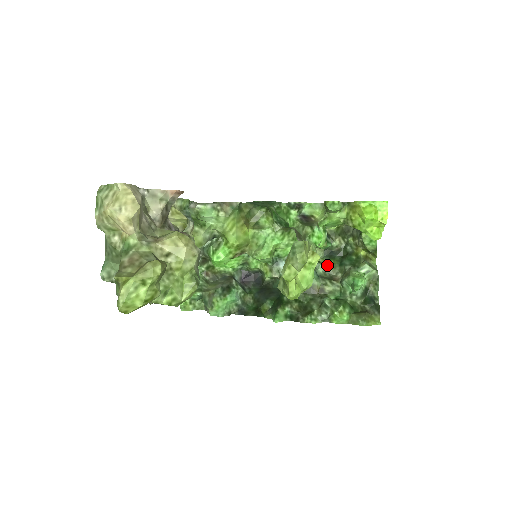
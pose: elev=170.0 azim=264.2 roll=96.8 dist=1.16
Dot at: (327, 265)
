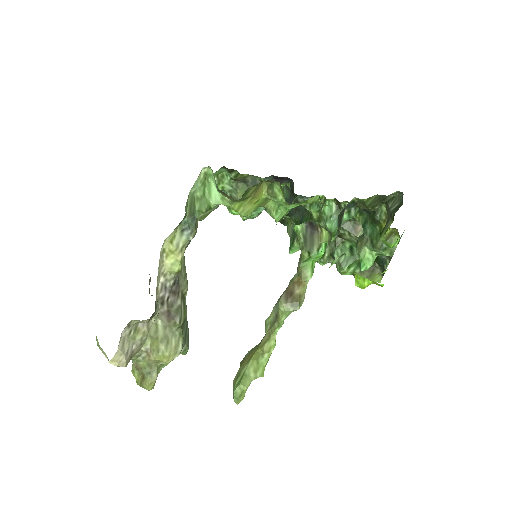
Dot at: occluded
